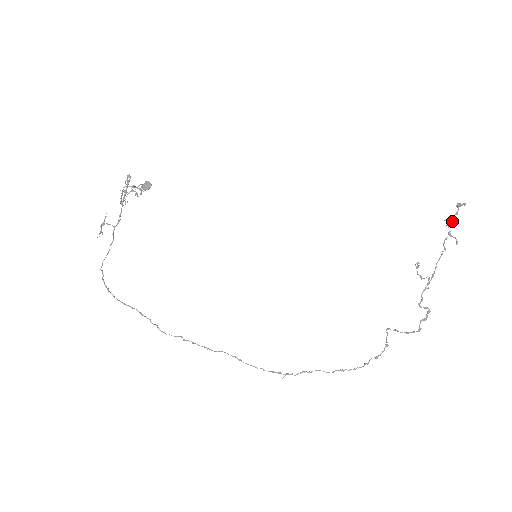
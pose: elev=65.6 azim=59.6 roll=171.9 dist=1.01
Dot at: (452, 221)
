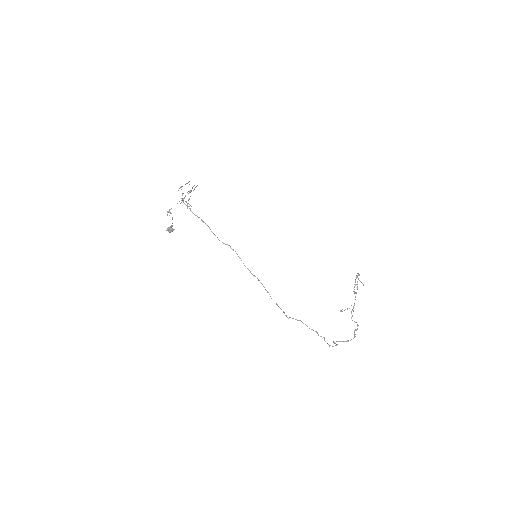
Dot at: (358, 274)
